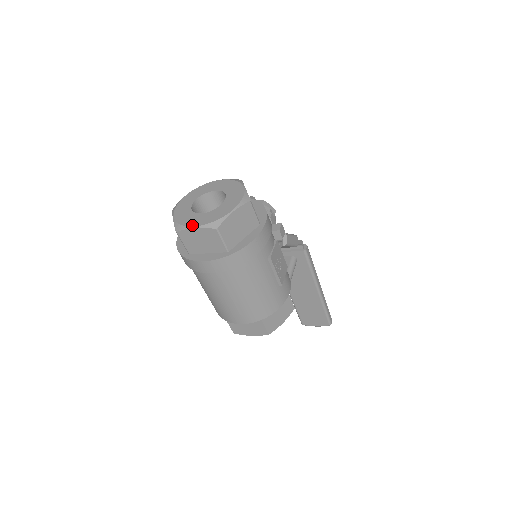
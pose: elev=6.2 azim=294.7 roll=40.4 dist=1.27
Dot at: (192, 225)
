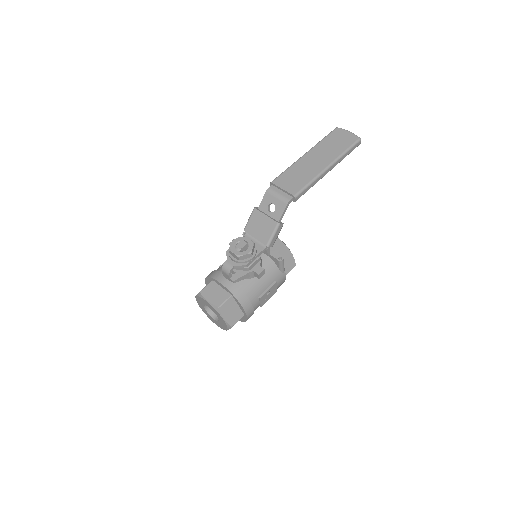
Dot at: (213, 322)
